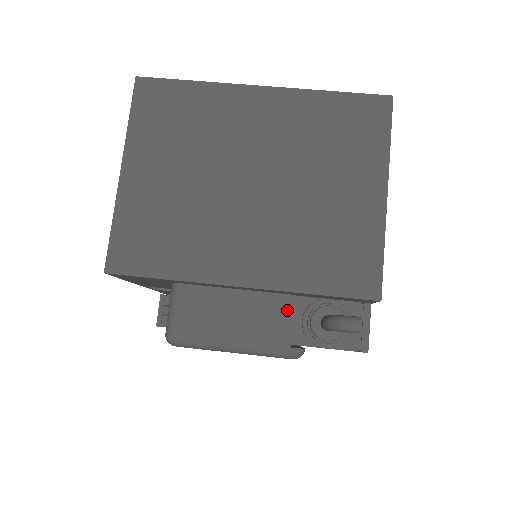
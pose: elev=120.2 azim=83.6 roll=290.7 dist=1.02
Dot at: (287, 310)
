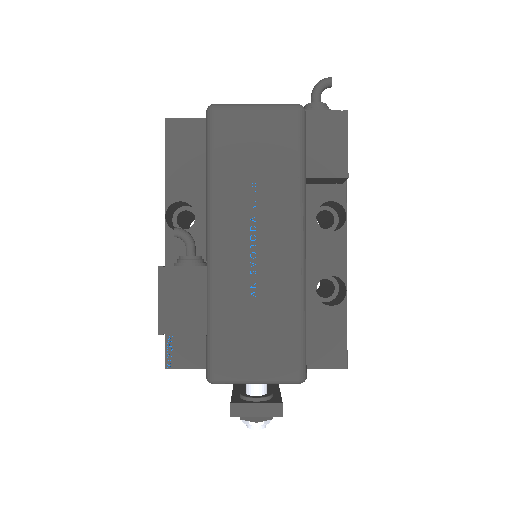
Dot at: occluded
